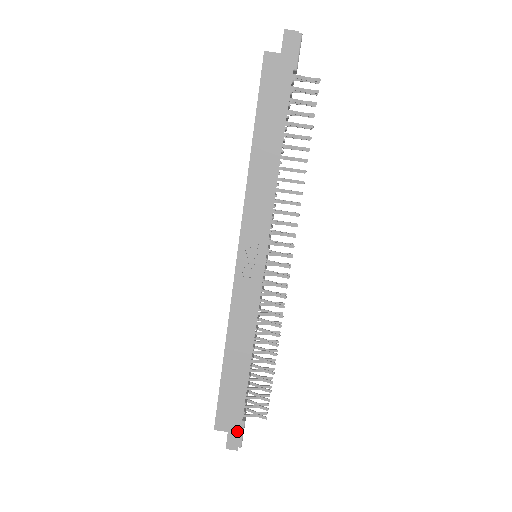
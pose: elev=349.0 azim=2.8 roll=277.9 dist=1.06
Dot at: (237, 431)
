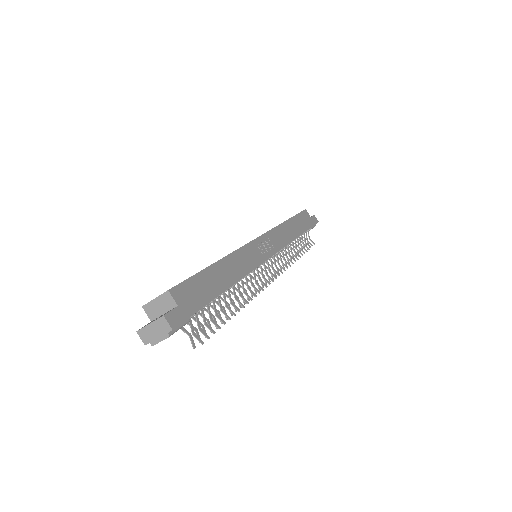
Dot at: (186, 314)
